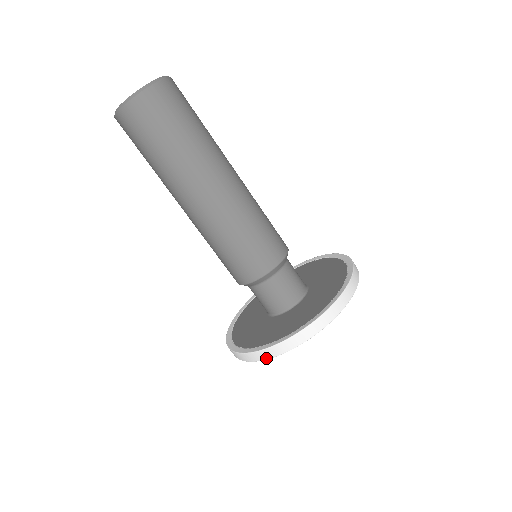
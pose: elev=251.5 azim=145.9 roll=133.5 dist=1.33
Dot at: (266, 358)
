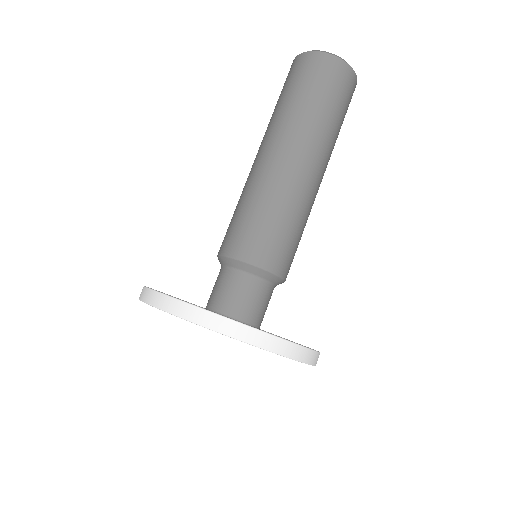
Dot at: occluded
